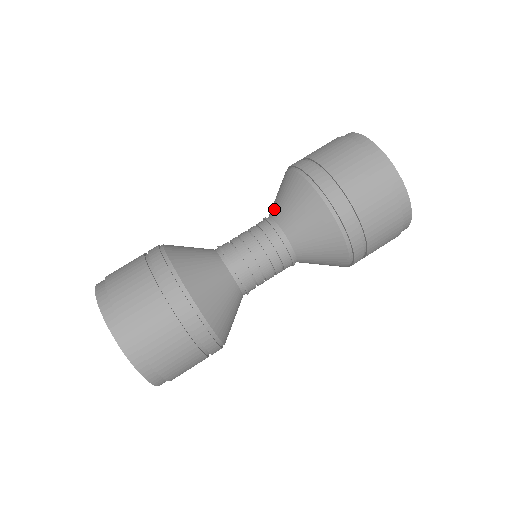
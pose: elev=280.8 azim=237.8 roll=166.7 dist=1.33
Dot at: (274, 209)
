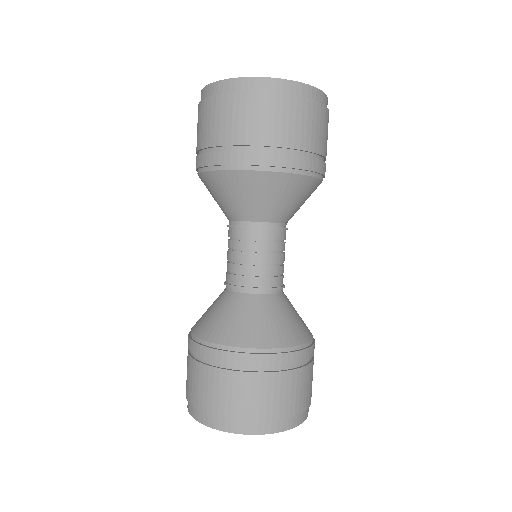
Dot at: (232, 213)
